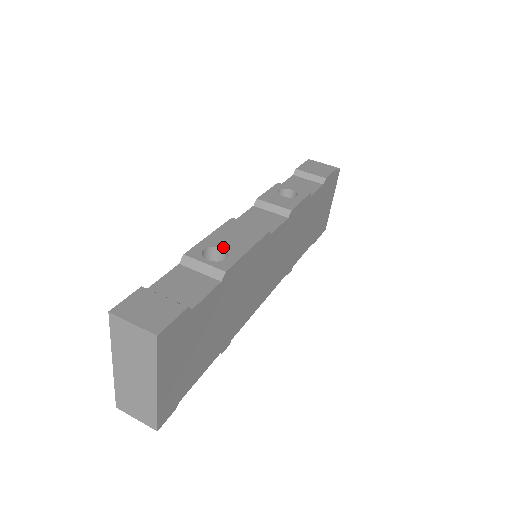
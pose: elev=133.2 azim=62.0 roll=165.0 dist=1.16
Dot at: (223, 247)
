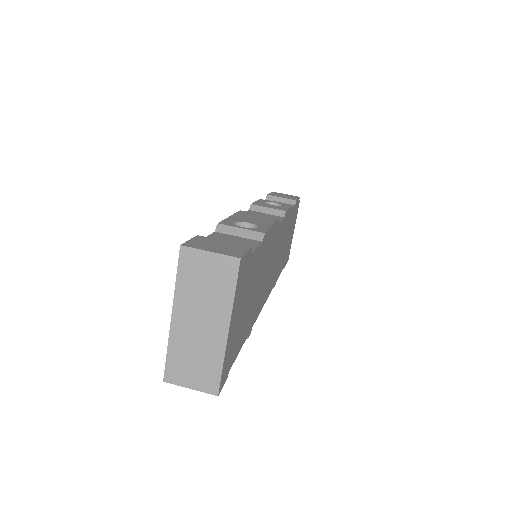
Dot at: (249, 222)
